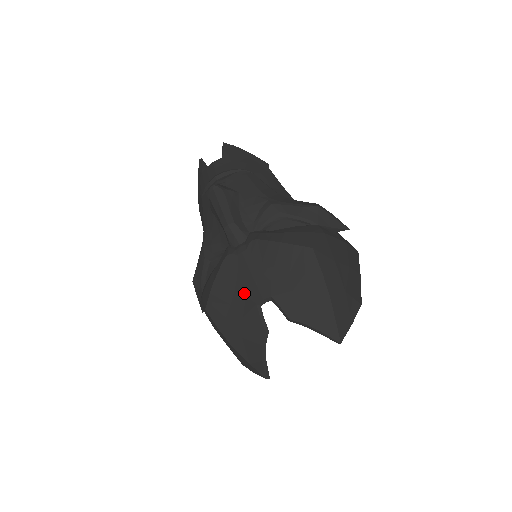
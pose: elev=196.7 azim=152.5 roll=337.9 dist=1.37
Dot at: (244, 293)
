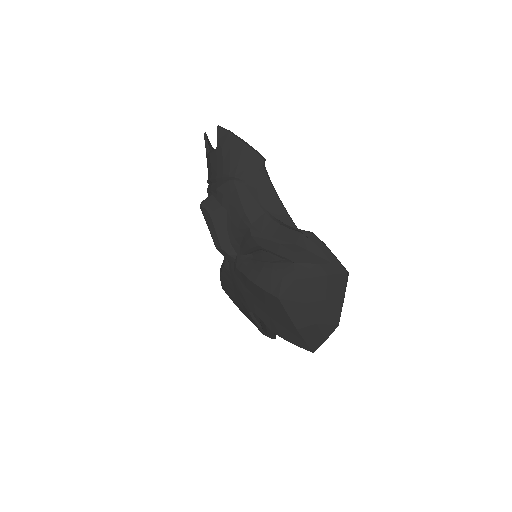
Dot at: (240, 299)
